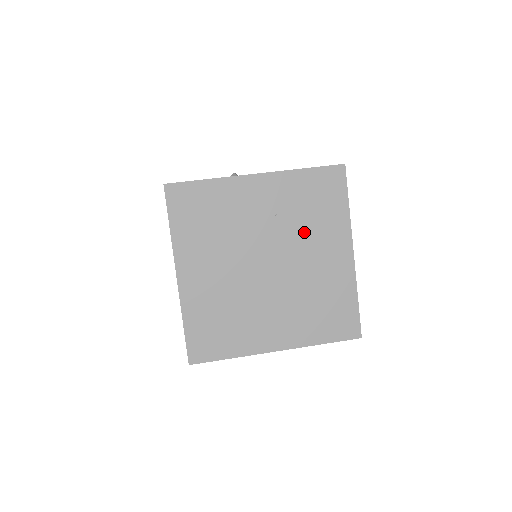
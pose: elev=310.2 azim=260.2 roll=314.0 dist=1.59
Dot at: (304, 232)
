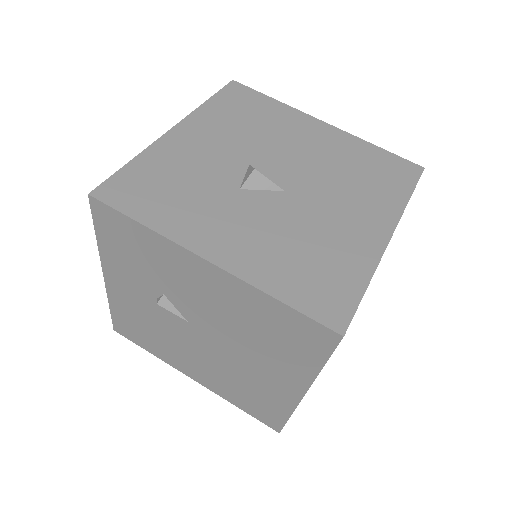
Dot at: occluded
